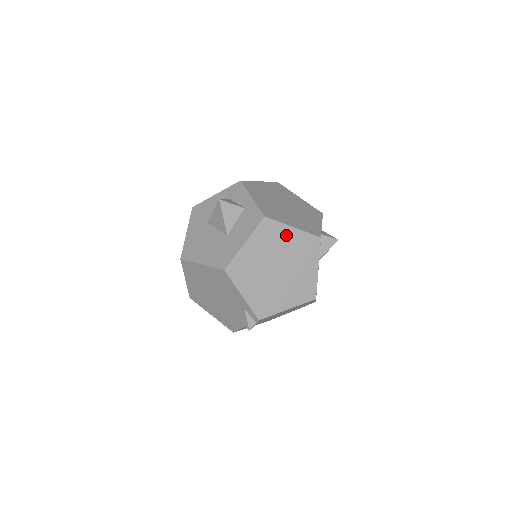
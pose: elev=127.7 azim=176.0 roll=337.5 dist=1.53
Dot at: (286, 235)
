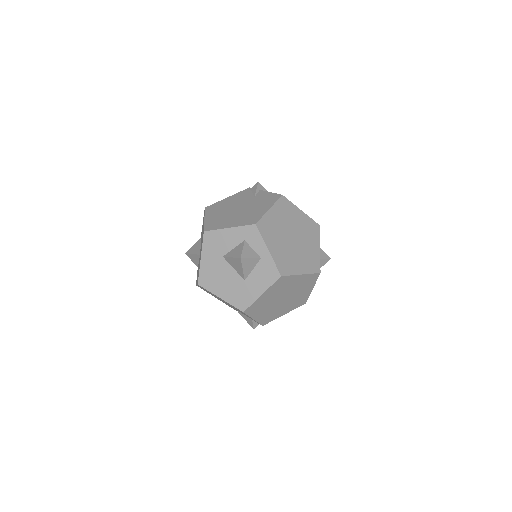
Dot at: (295, 280)
